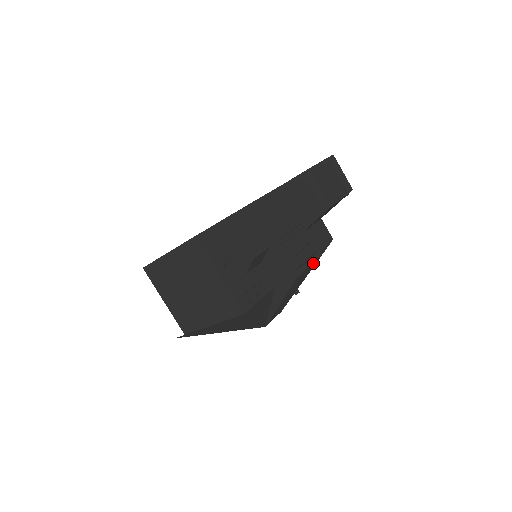
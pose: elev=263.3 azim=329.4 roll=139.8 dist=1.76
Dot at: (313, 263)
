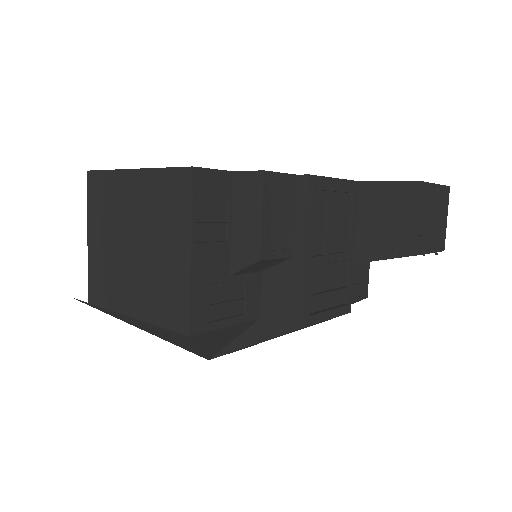
Dot at: occluded
